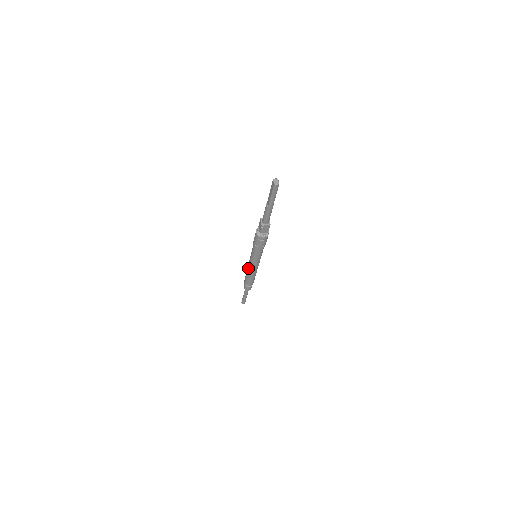
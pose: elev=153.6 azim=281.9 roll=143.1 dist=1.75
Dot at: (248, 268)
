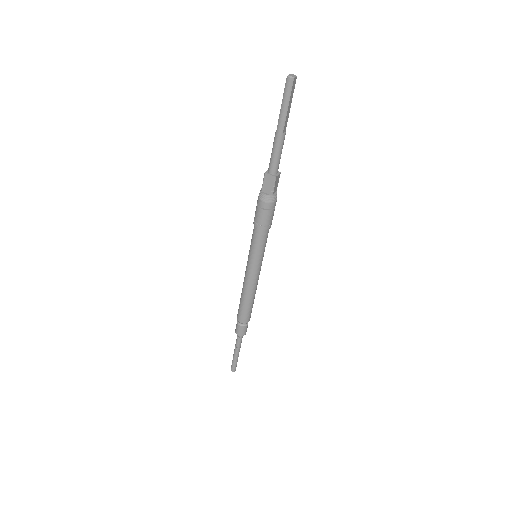
Dot at: (244, 280)
